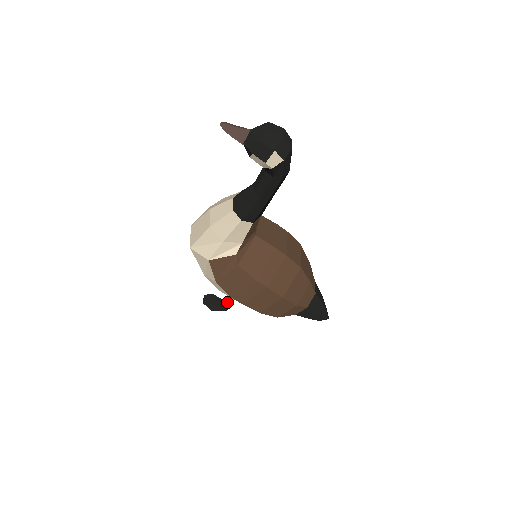
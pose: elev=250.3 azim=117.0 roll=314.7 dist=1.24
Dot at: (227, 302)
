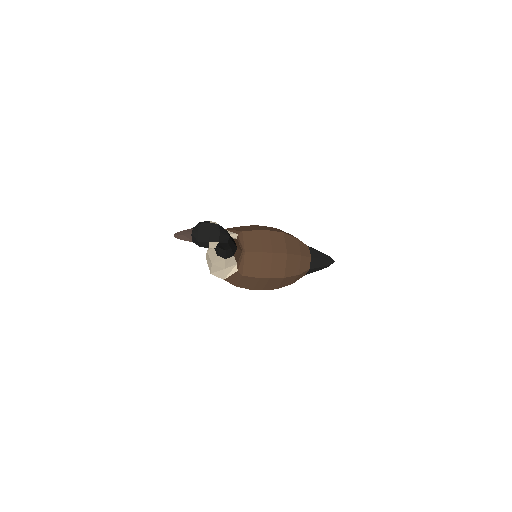
Dot at: occluded
